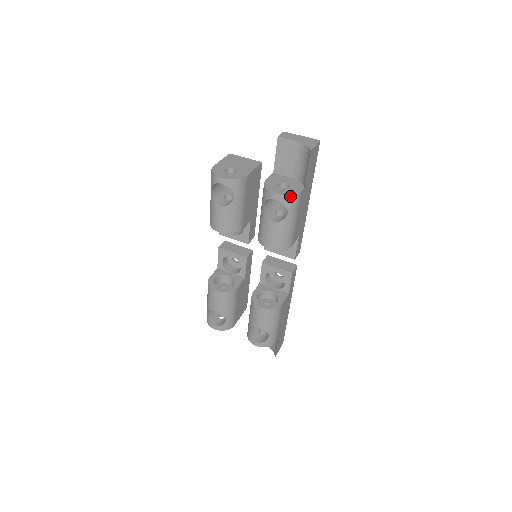
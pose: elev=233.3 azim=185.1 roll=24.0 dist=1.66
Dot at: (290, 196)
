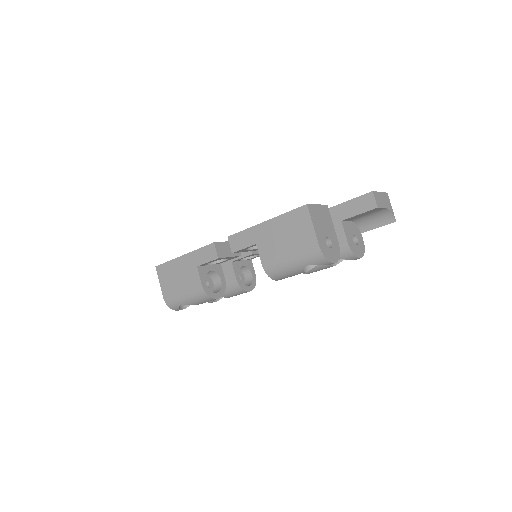
Dot at: (363, 253)
